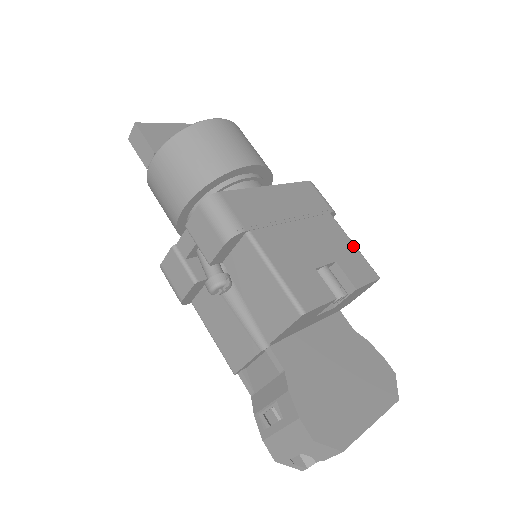
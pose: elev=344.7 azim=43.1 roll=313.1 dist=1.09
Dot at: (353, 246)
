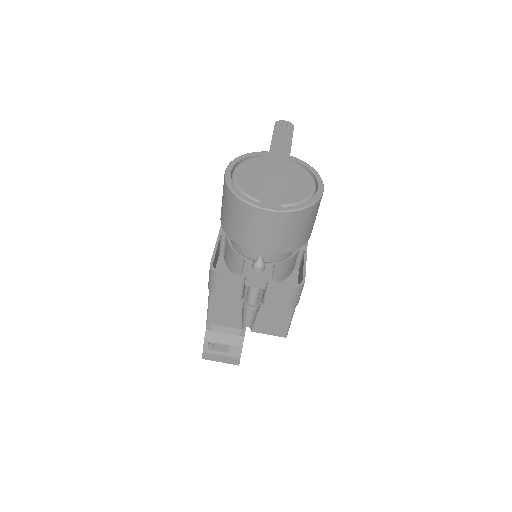
Dot at: occluded
